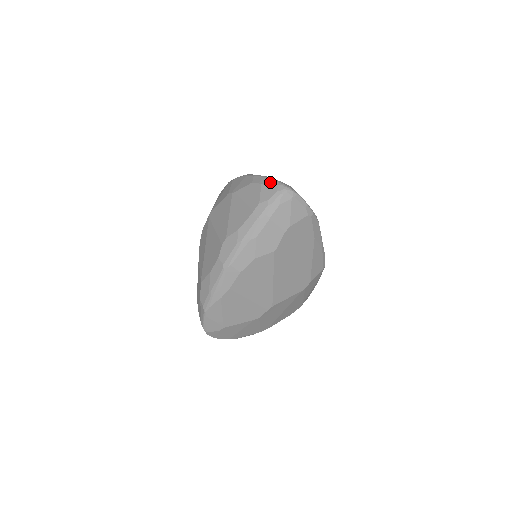
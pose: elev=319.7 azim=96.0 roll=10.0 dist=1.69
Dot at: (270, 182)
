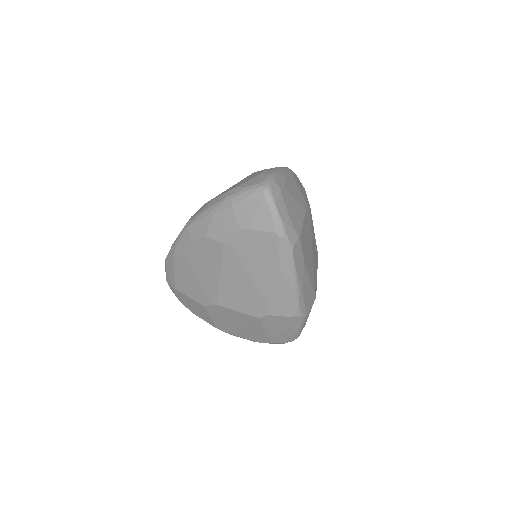
Dot at: (266, 174)
